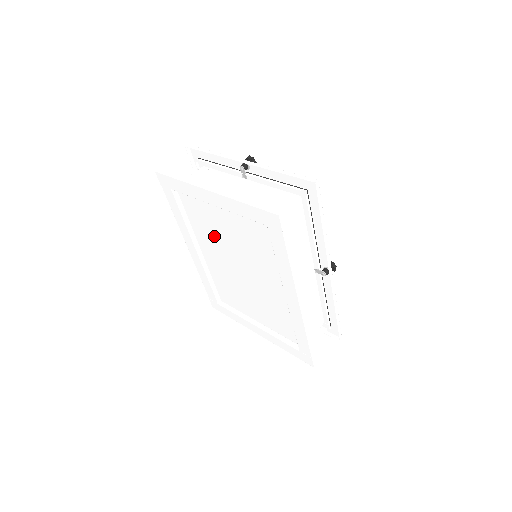
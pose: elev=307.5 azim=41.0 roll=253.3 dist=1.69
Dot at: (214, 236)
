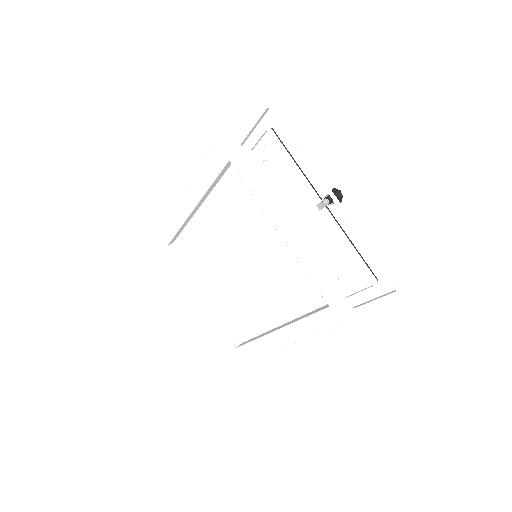
Dot at: (236, 227)
